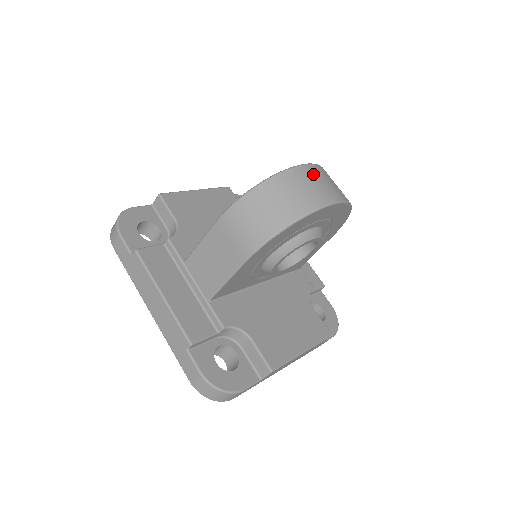
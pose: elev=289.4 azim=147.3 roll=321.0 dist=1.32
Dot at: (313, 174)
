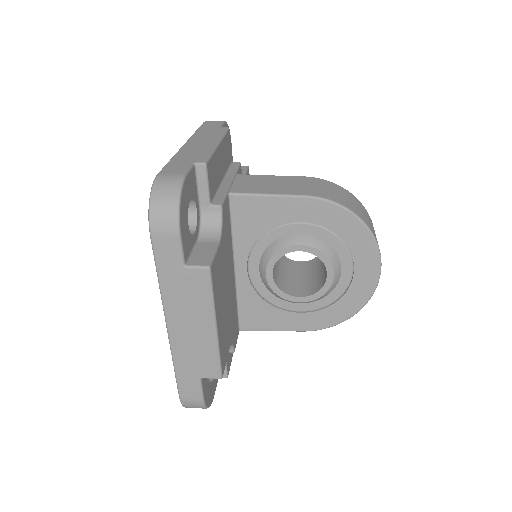
Dot at: occluded
